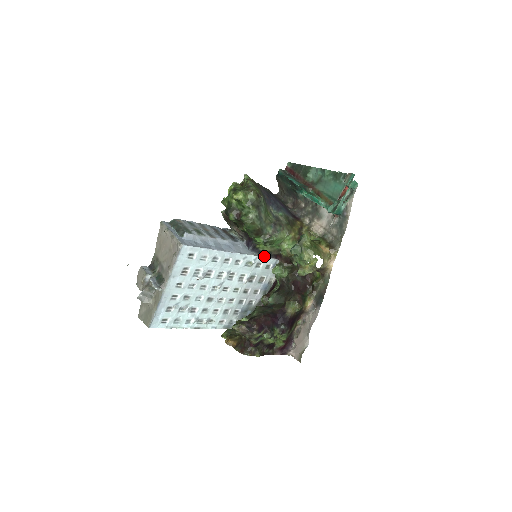
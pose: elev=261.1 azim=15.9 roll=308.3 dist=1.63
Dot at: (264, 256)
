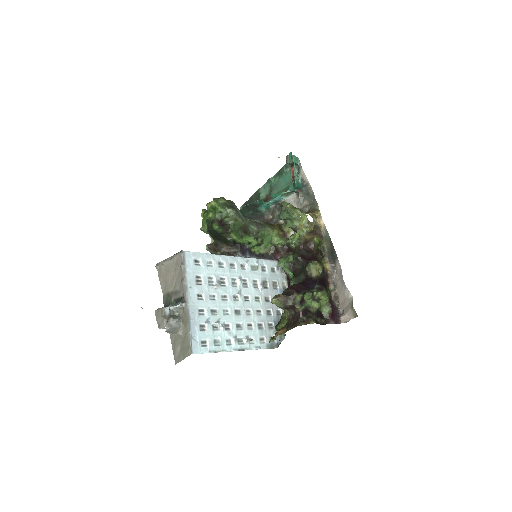
Dot at: (263, 259)
